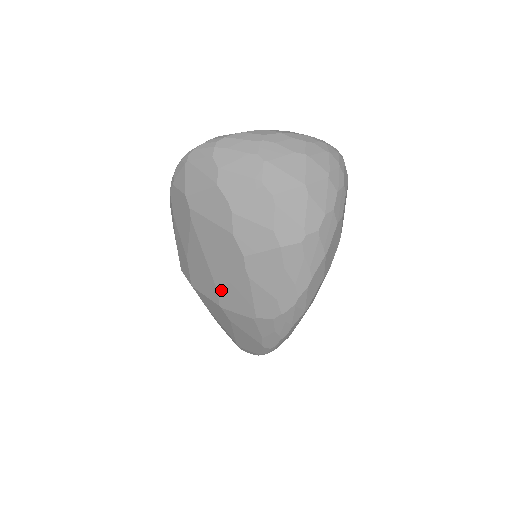
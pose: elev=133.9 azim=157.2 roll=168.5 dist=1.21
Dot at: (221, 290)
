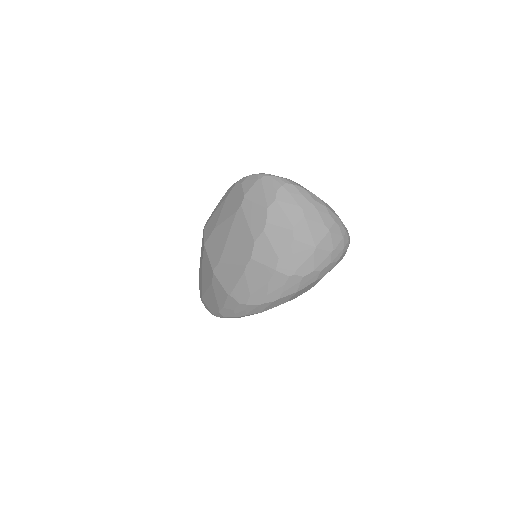
Dot at: (222, 264)
